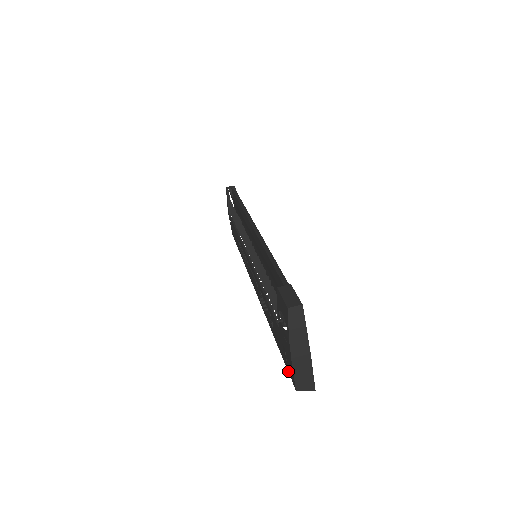
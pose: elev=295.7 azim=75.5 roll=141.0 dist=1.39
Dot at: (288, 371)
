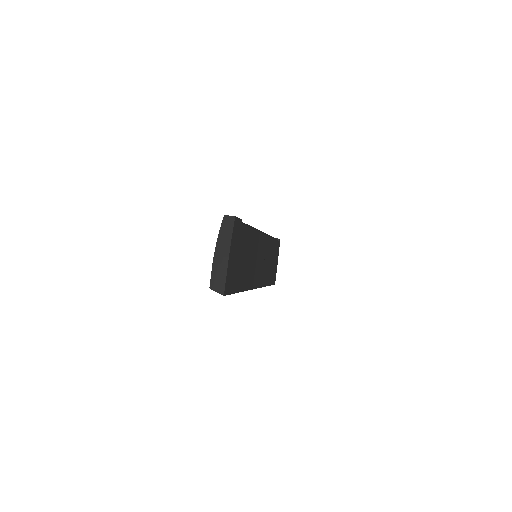
Dot at: occluded
